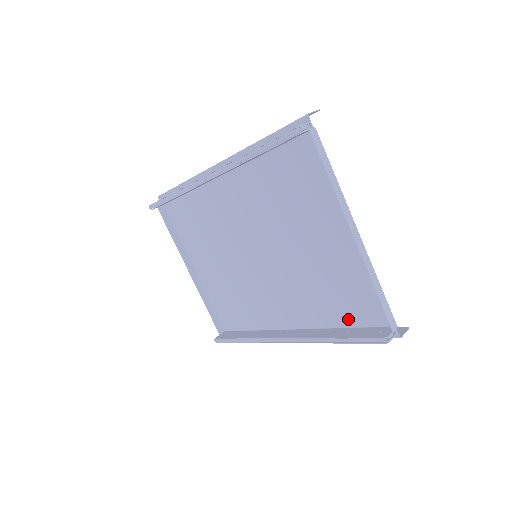
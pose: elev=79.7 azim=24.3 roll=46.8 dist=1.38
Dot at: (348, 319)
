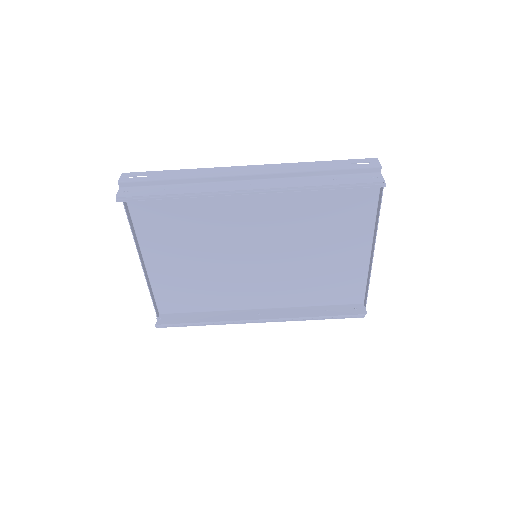
Dot at: (325, 300)
